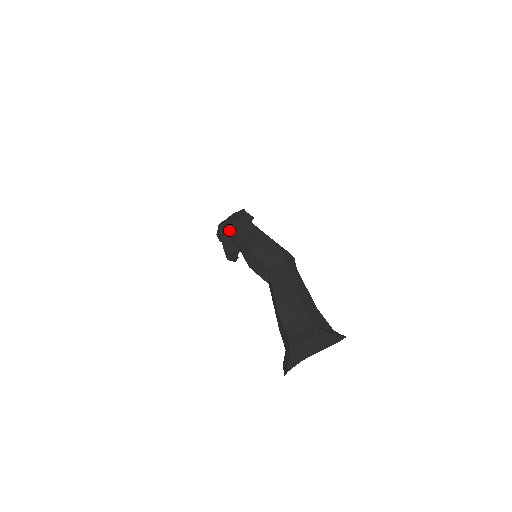
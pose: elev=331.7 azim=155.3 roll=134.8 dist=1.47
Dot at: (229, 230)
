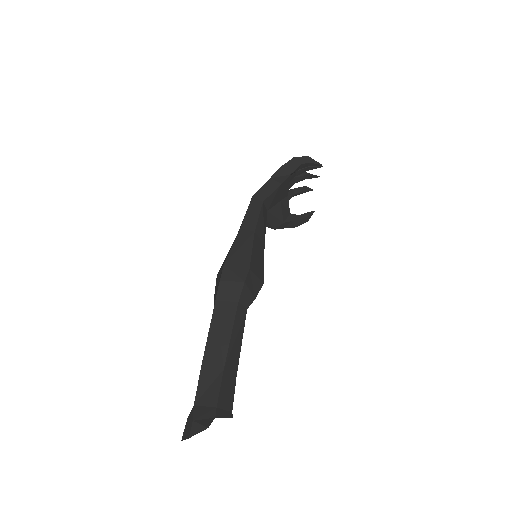
Dot at: occluded
